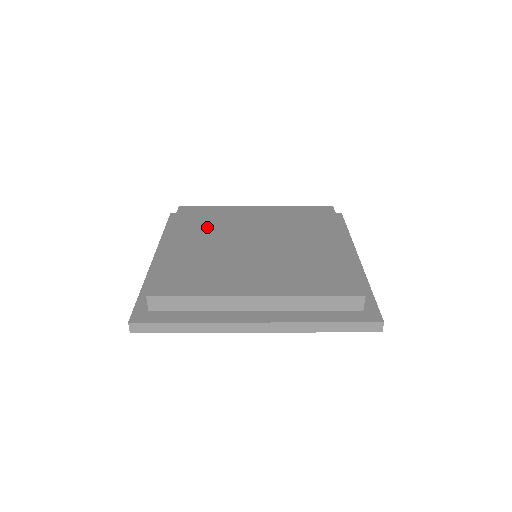
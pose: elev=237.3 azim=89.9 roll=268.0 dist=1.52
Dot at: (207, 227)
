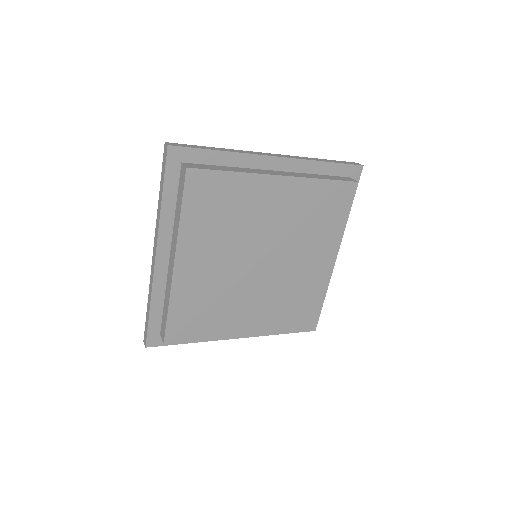
Dot at: (219, 230)
